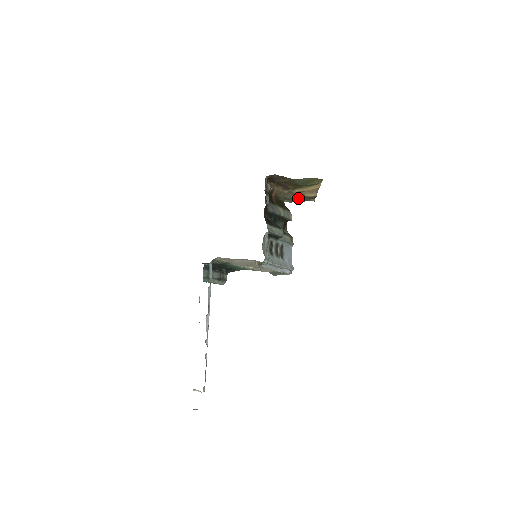
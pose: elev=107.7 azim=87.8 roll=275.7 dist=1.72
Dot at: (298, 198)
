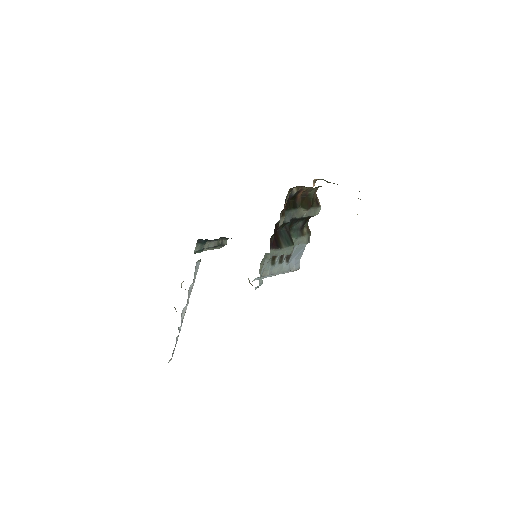
Dot at: occluded
